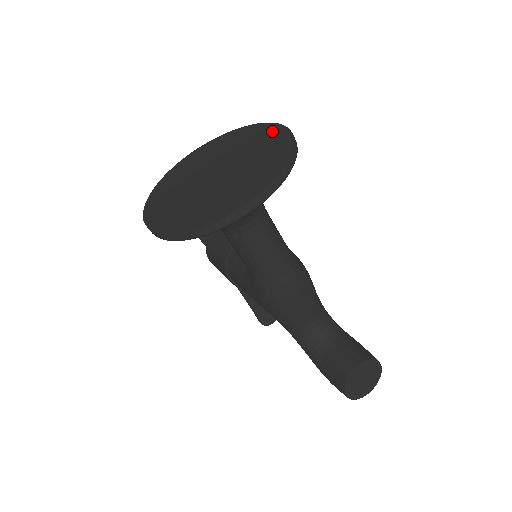
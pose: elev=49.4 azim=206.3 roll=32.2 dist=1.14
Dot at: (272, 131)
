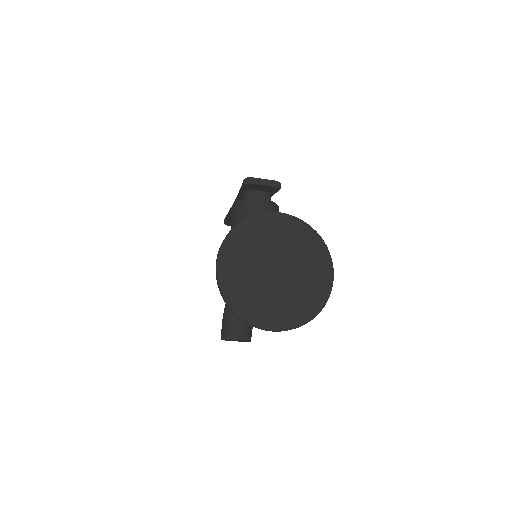
Dot at: (326, 278)
